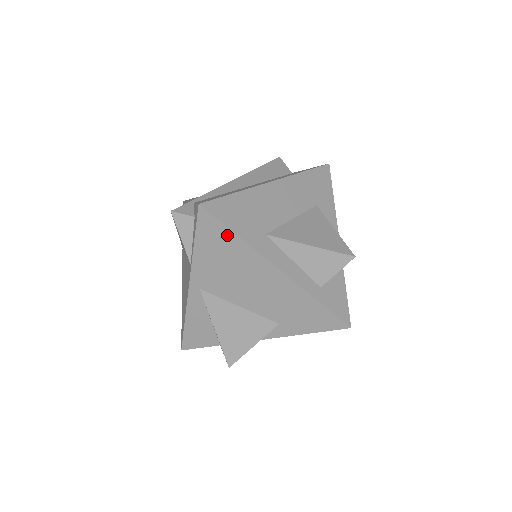
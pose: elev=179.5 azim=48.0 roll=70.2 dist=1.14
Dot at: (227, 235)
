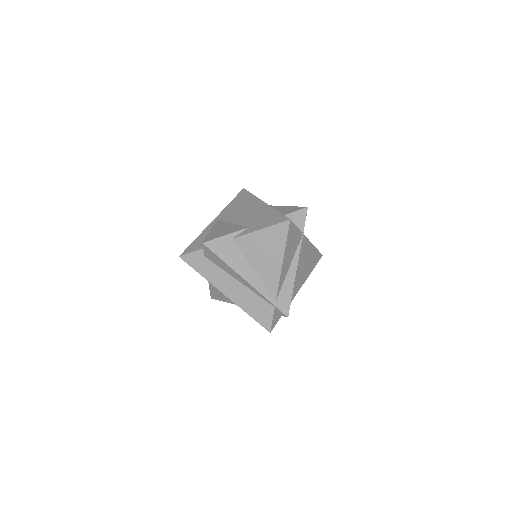
Dot at: (248, 195)
